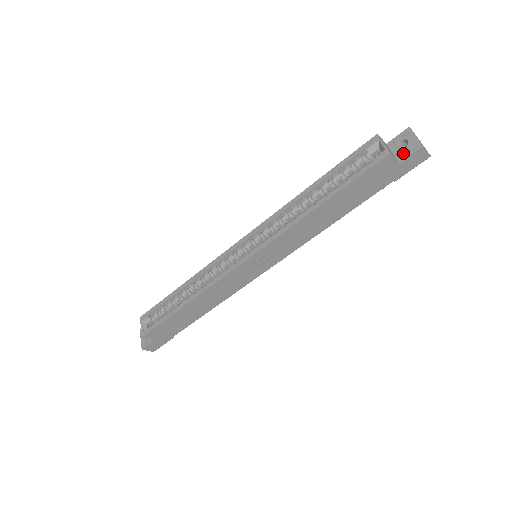
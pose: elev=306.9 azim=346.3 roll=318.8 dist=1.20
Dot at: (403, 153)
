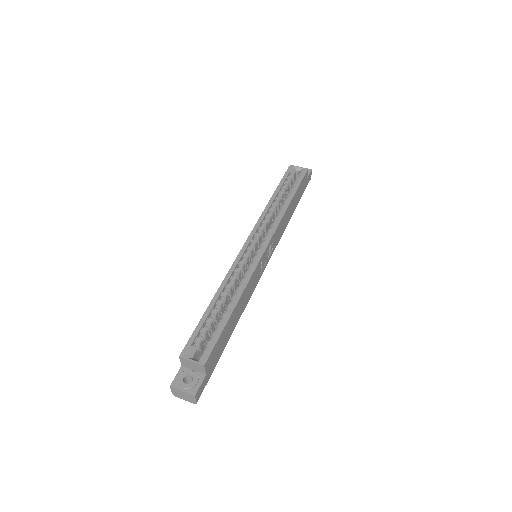
Dot at: occluded
